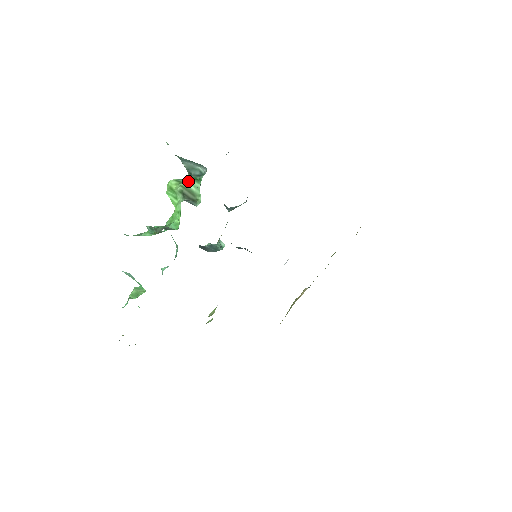
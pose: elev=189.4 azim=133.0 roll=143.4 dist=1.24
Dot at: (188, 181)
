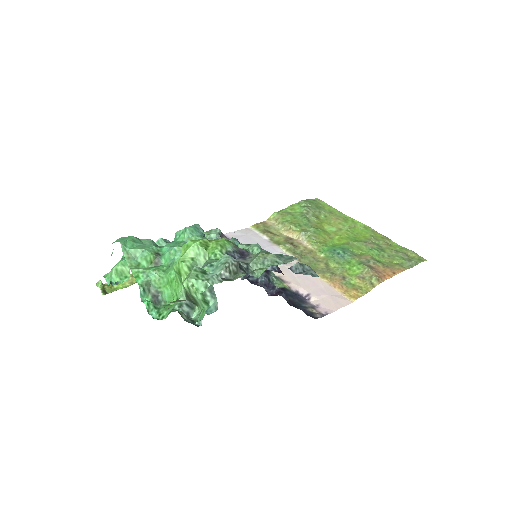
Dot at: (196, 293)
